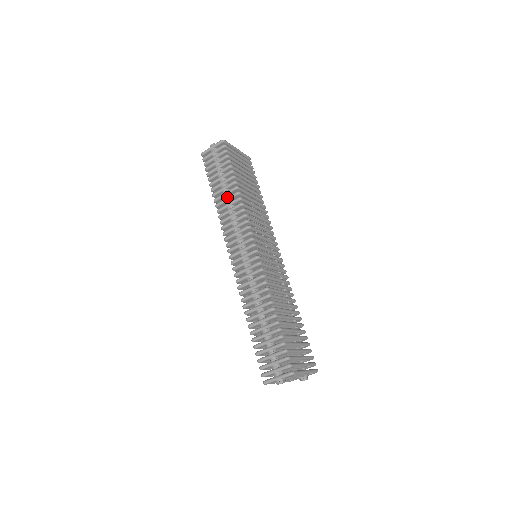
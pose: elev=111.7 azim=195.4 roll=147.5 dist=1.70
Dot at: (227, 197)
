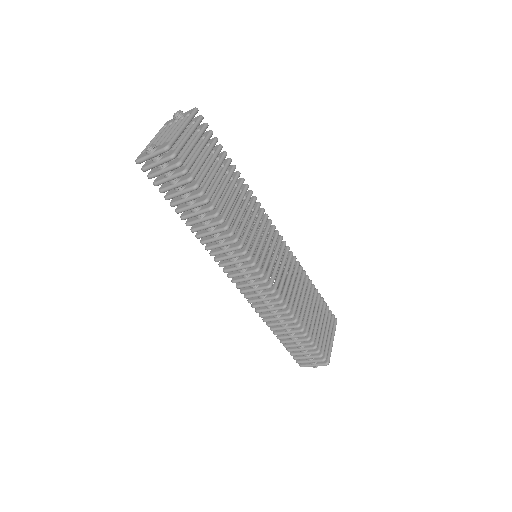
Dot at: (206, 226)
